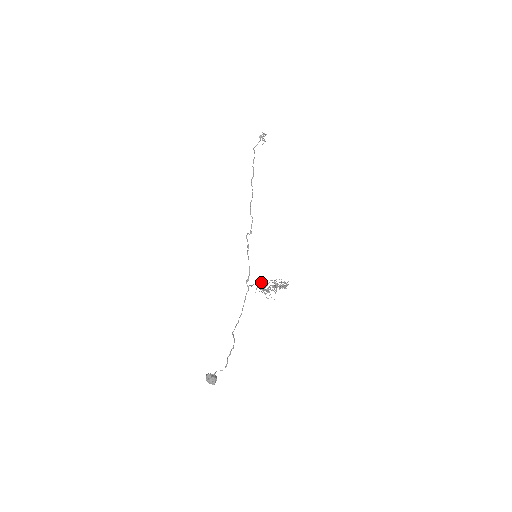
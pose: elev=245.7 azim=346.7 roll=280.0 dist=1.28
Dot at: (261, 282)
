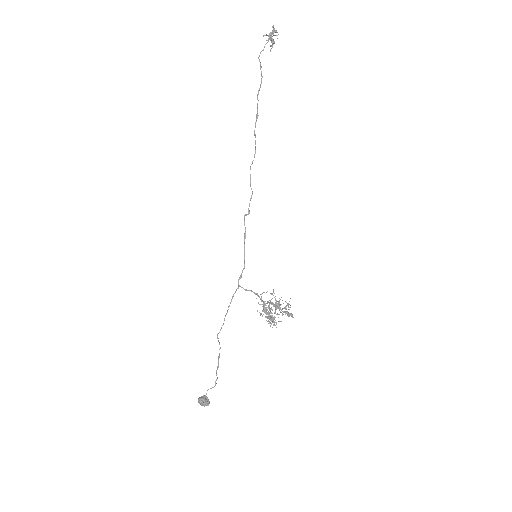
Dot at: (267, 307)
